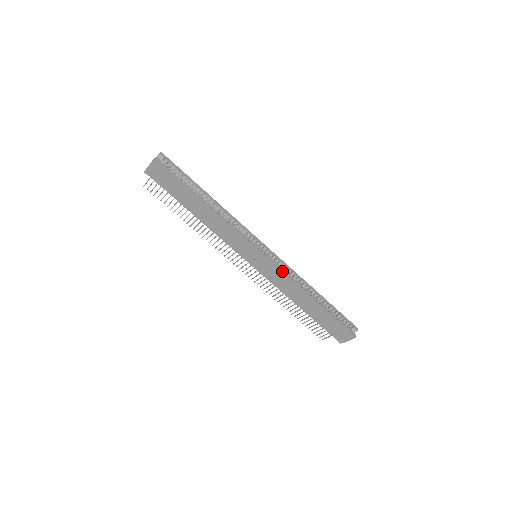
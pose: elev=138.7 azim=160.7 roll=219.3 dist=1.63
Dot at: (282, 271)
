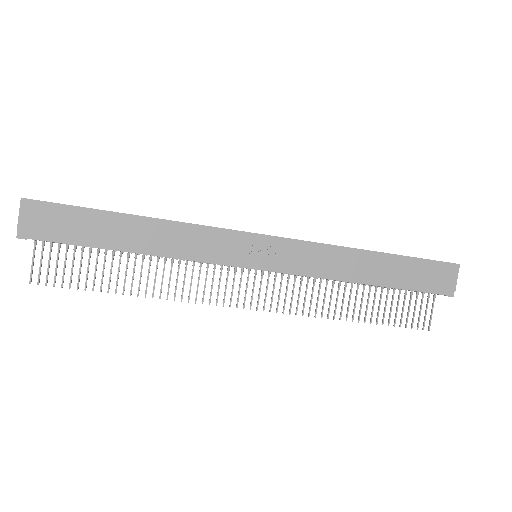
Dot at: (303, 241)
